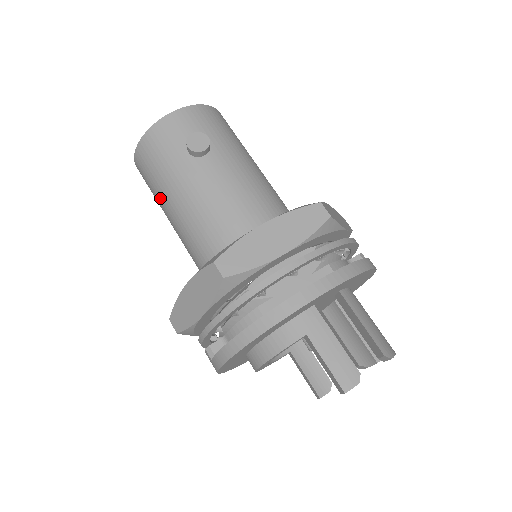
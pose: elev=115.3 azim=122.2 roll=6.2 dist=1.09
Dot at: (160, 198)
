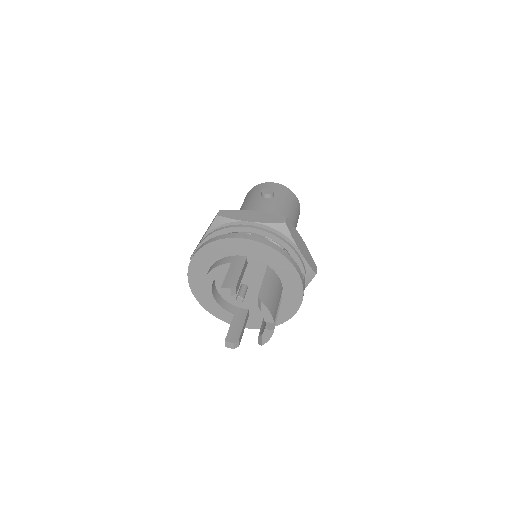
Dot at: occluded
